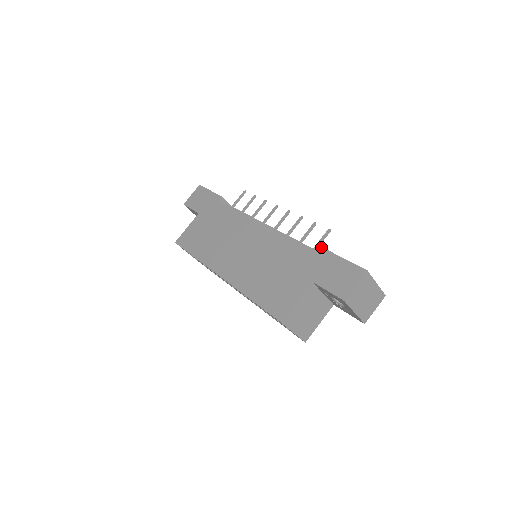
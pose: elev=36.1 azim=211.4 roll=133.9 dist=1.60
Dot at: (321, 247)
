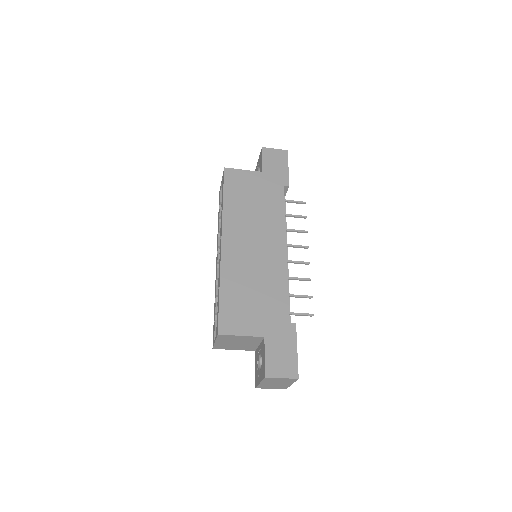
Dot at: occluded
